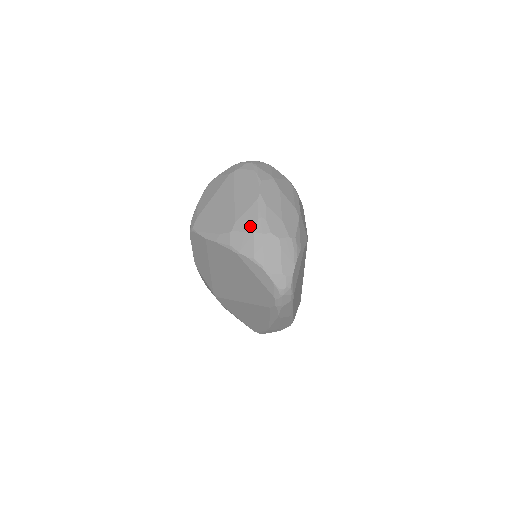
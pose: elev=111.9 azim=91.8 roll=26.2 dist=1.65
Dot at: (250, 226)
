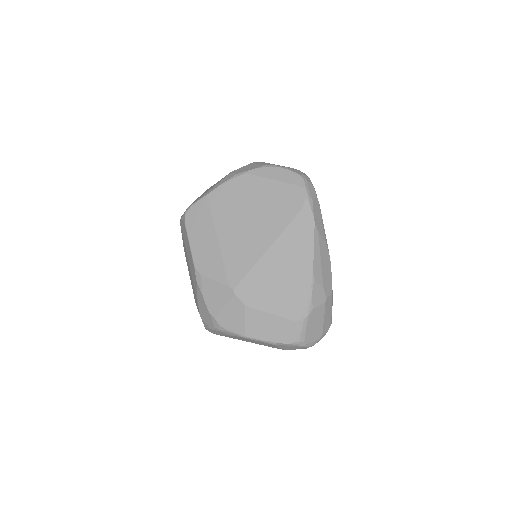
Dot at: occluded
